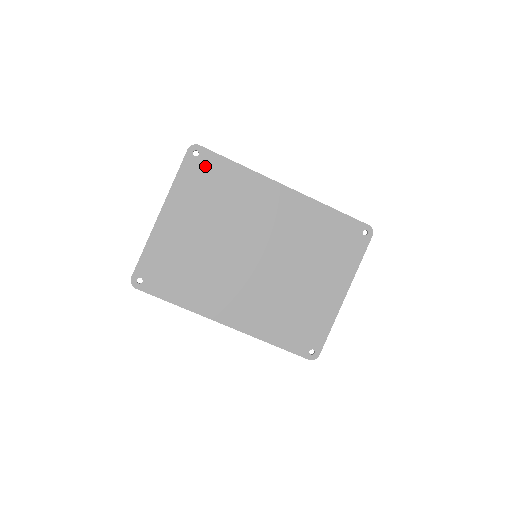
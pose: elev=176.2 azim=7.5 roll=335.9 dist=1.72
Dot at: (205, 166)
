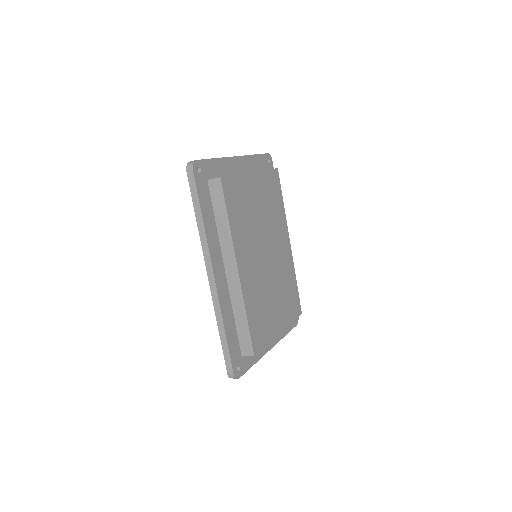
Dot at: occluded
